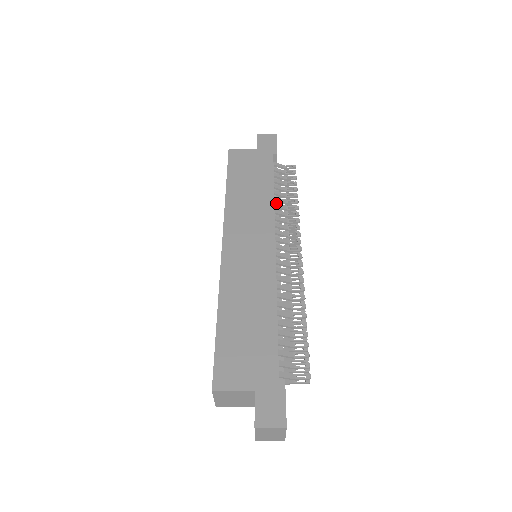
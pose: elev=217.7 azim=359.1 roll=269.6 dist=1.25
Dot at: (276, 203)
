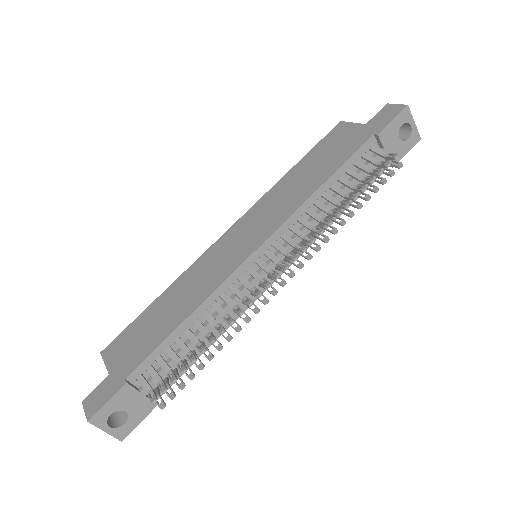
Dot at: (319, 201)
